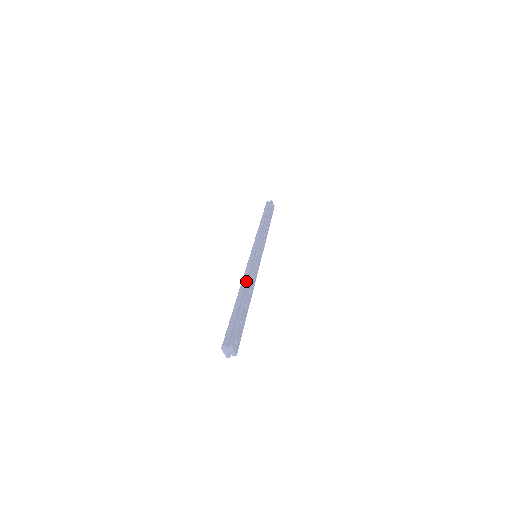
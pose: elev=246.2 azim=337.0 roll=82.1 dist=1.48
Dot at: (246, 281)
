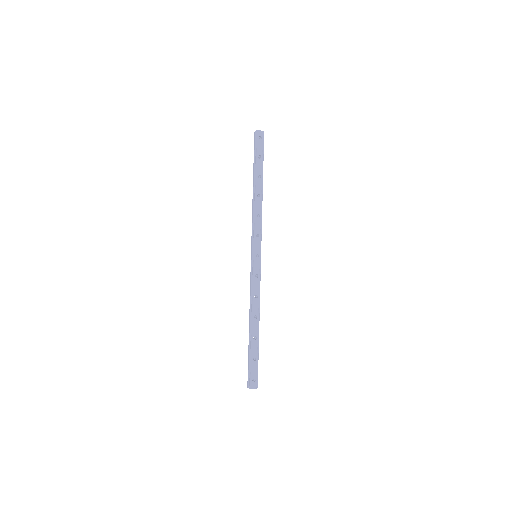
Dot at: (252, 305)
